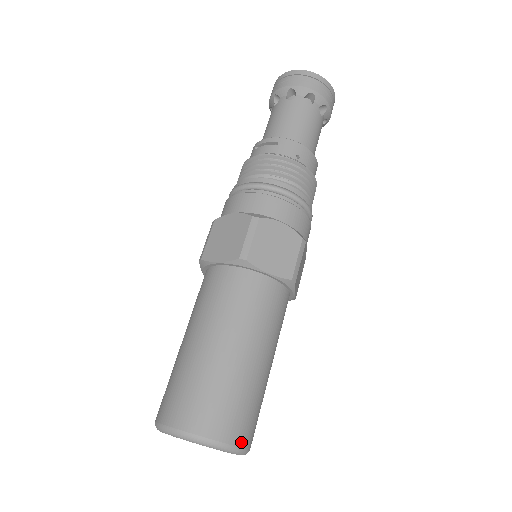
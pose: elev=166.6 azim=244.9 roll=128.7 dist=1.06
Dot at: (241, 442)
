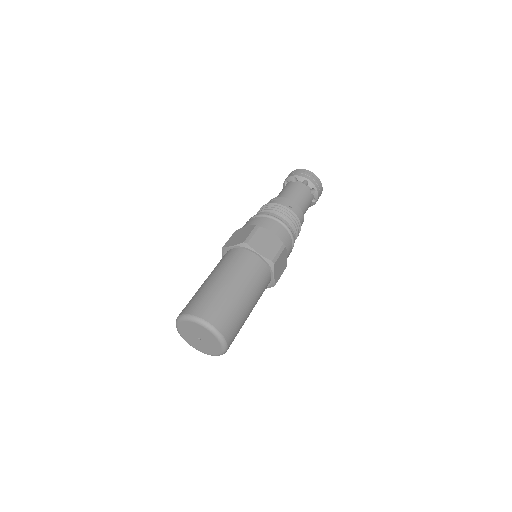
Dot at: (223, 332)
